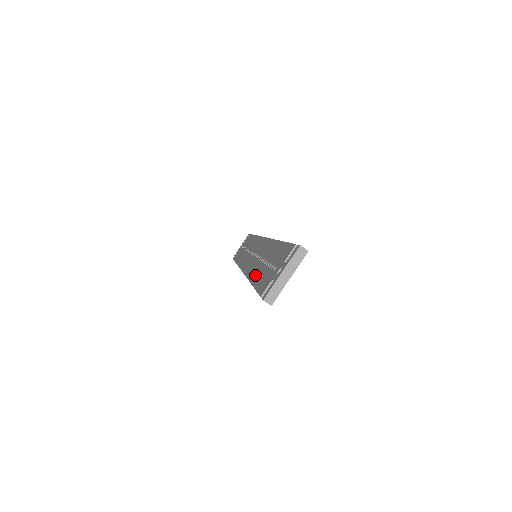
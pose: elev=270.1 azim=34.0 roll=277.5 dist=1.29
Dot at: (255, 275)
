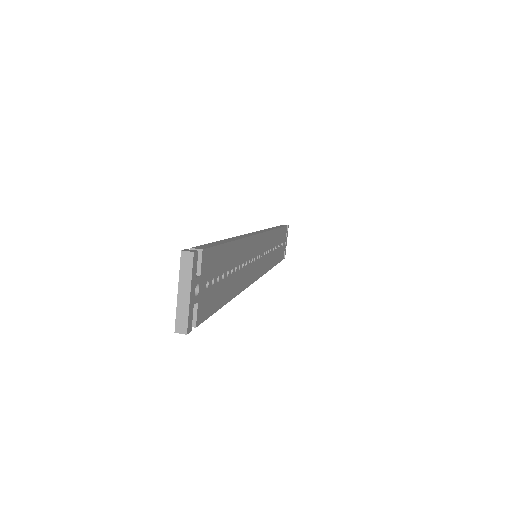
Dot at: occluded
